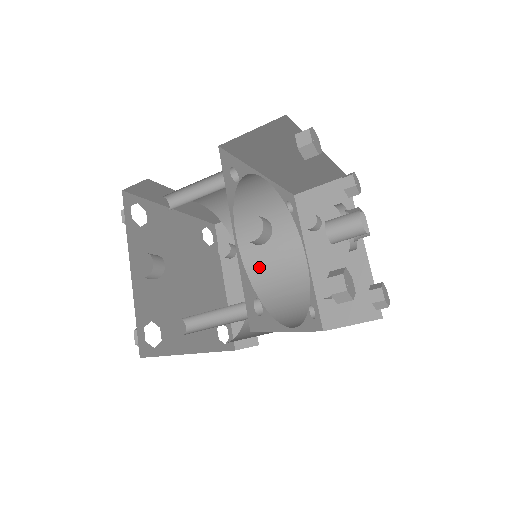
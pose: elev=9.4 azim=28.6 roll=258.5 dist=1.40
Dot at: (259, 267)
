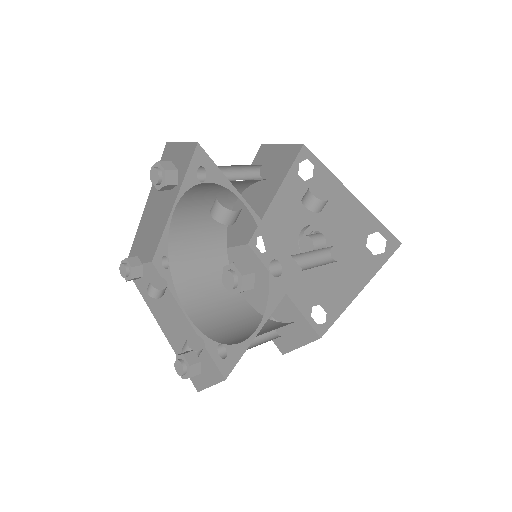
Dot at: (199, 304)
